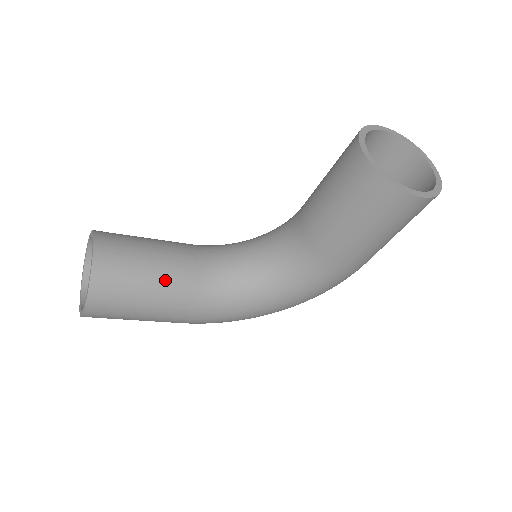
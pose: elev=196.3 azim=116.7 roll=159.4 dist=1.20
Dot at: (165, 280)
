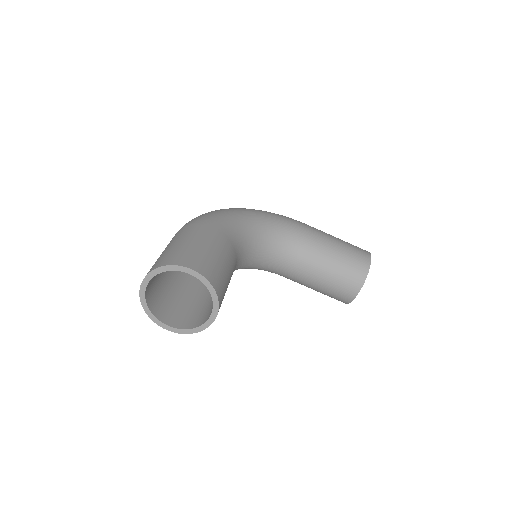
Dot at: occluded
